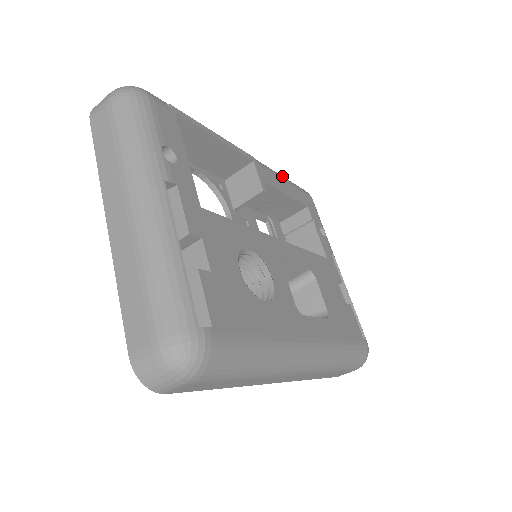
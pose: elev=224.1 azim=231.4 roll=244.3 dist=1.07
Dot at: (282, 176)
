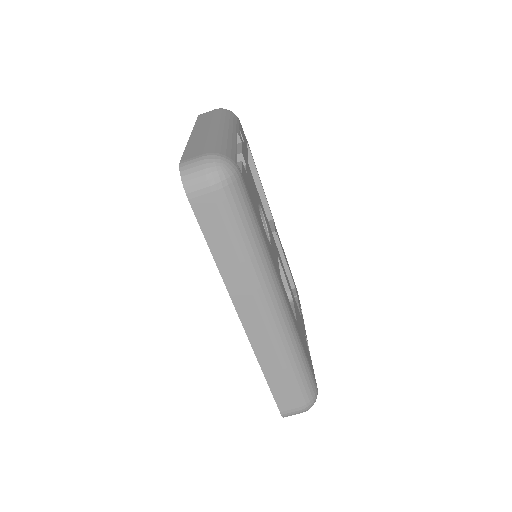
Dot at: occluded
